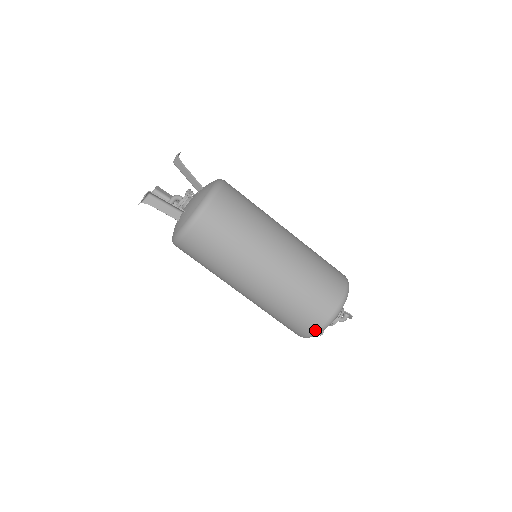
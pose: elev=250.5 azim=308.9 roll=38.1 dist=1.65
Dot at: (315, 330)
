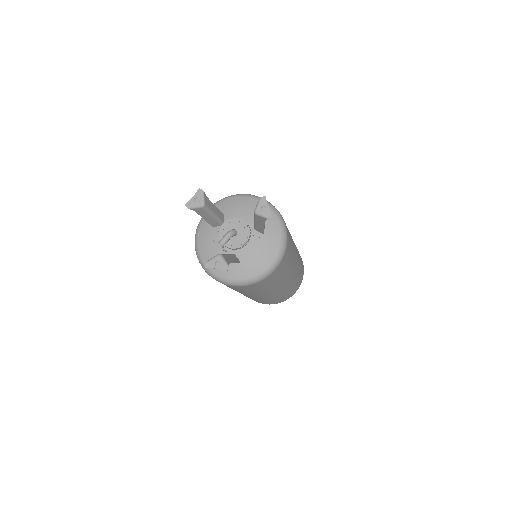
Dot at: occluded
